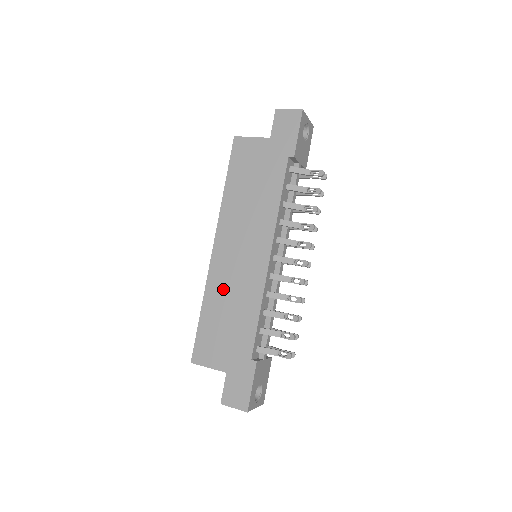
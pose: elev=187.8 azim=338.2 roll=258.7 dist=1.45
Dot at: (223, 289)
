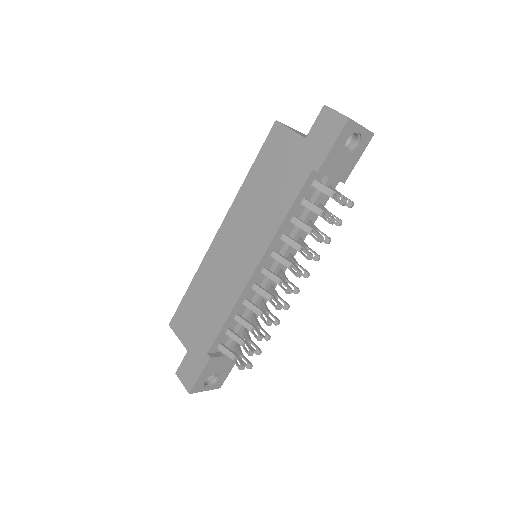
Dot at: (211, 276)
